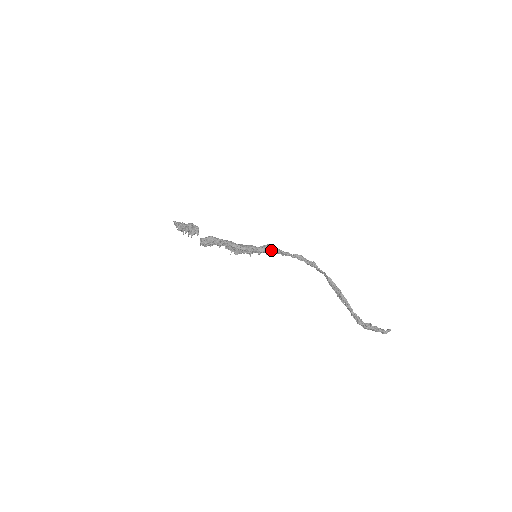
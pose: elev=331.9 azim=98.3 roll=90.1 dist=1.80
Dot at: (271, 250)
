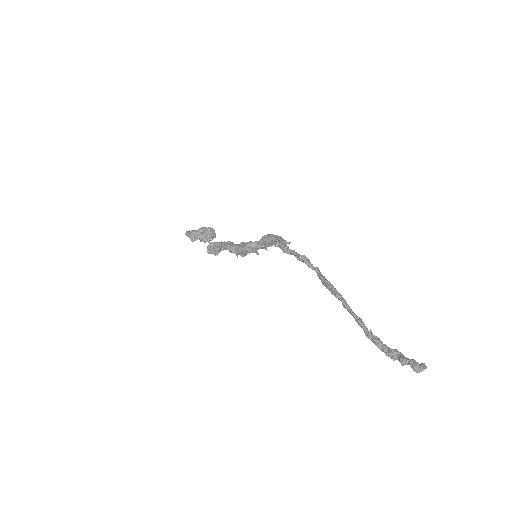
Dot at: (268, 243)
